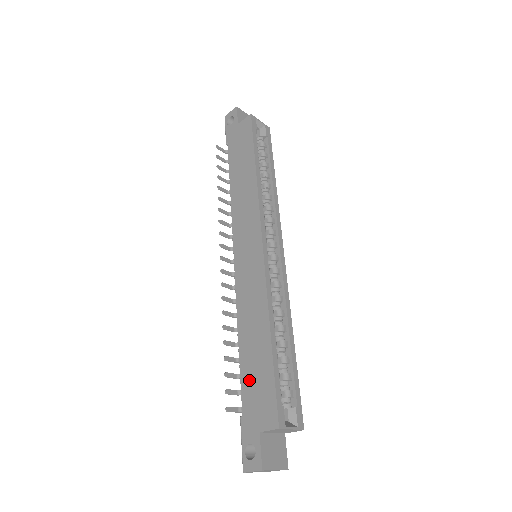
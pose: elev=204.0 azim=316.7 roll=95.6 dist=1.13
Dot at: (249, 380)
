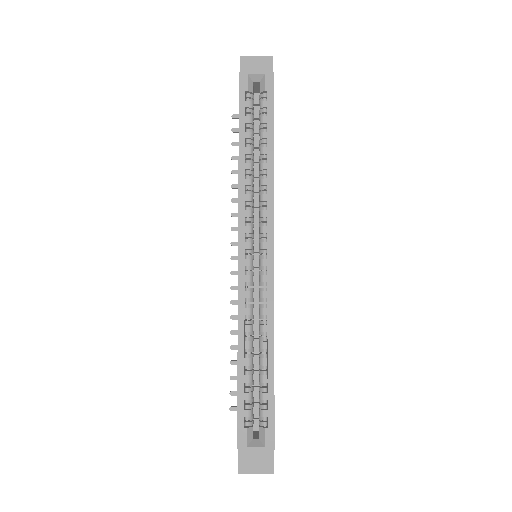
Dot at: occluded
